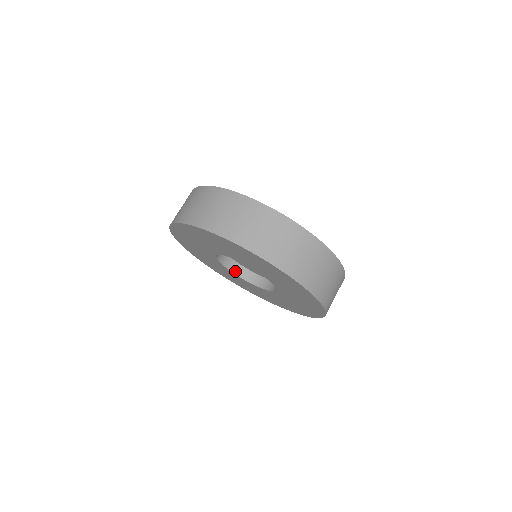
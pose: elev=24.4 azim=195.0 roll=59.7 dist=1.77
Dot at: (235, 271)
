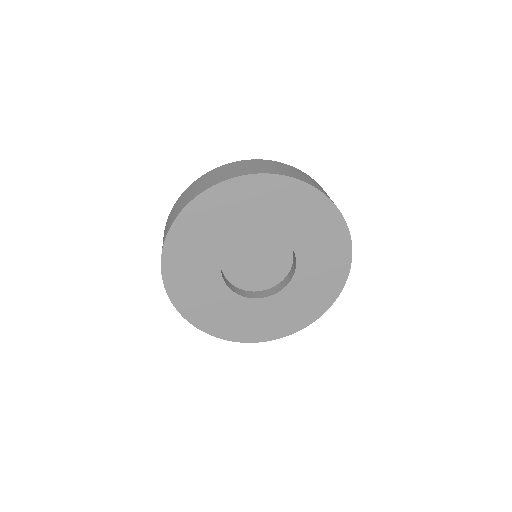
Dot at: (224, 279)
